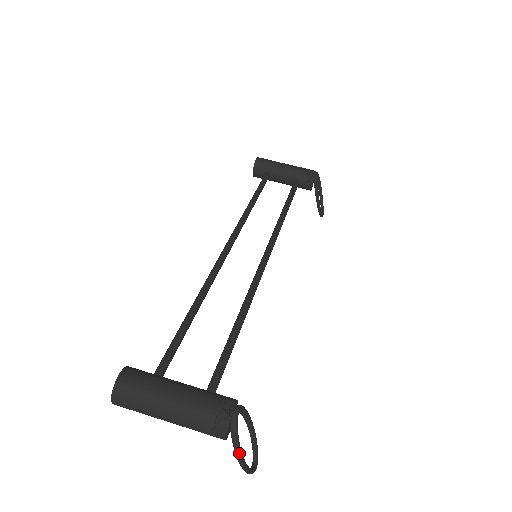
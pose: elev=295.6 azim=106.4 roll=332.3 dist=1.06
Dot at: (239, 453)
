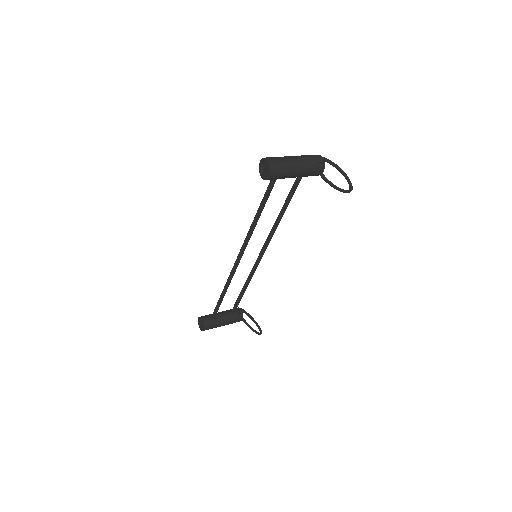
Dot at: (334, 163)
